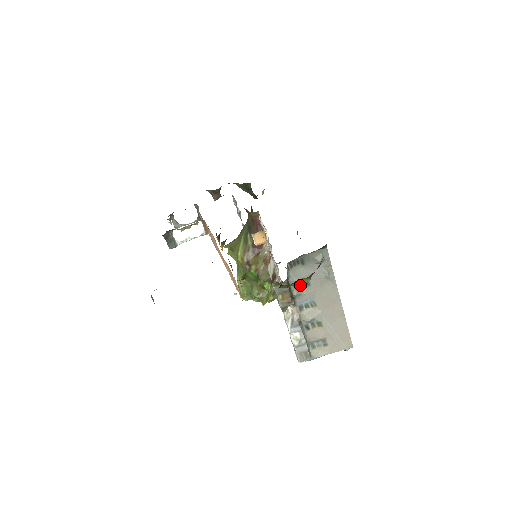
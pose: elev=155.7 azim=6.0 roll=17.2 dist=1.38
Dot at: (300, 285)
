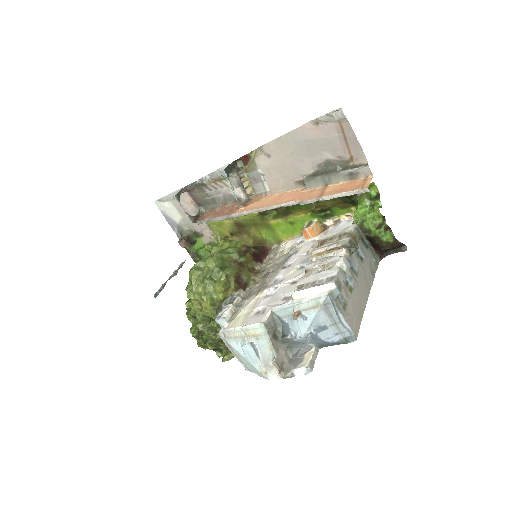
Dot at: (357, 253)
